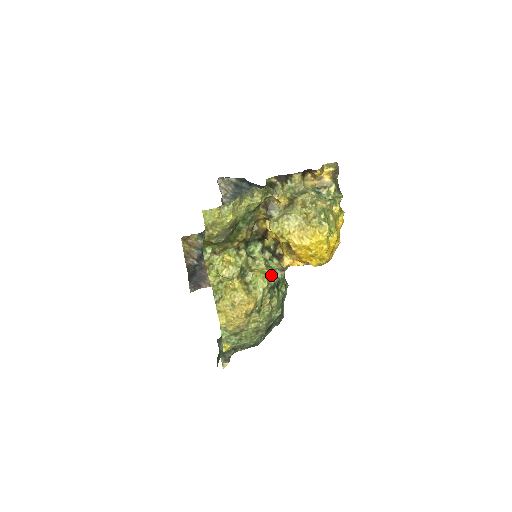
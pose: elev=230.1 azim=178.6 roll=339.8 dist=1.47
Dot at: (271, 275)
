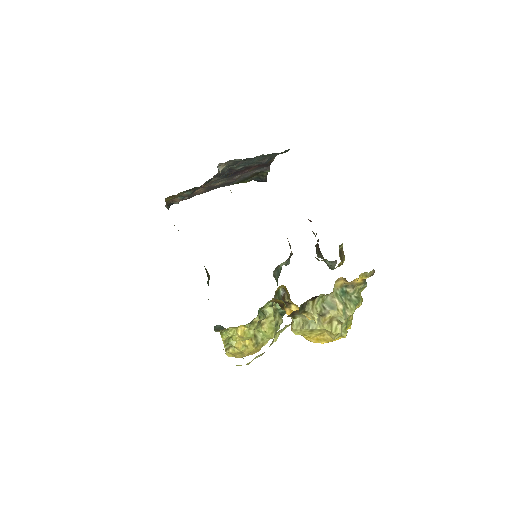
Dot at: (278, 323)
